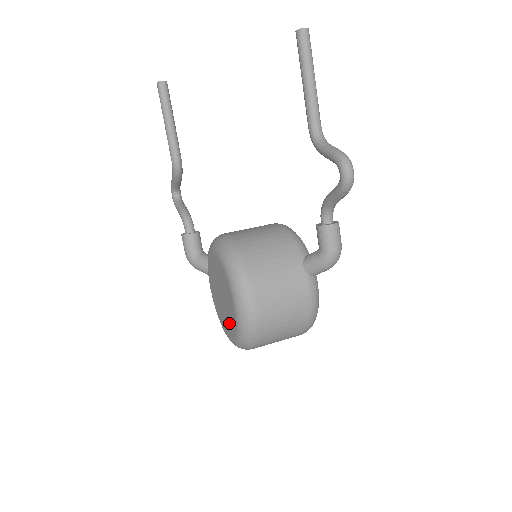
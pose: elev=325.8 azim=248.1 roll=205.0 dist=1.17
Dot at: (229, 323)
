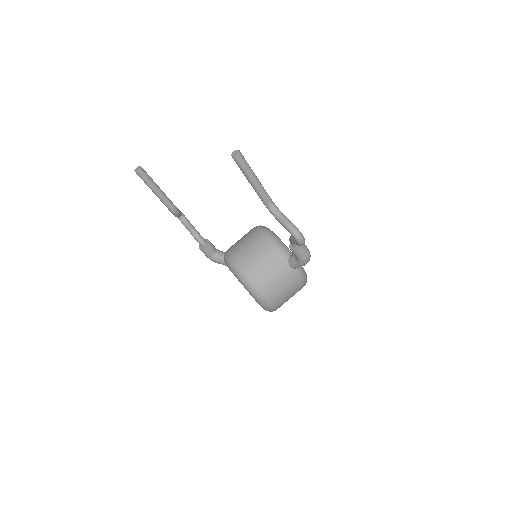
Dot at: occluded
